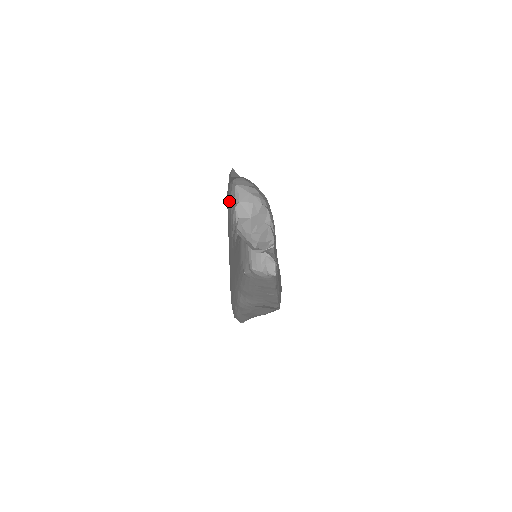
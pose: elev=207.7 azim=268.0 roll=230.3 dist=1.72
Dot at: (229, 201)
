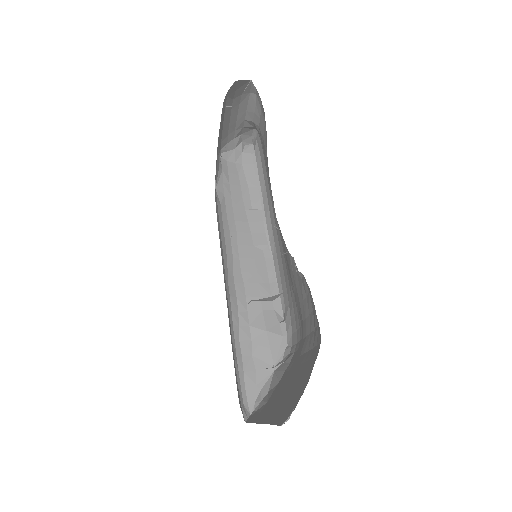
Dot at: occluded
